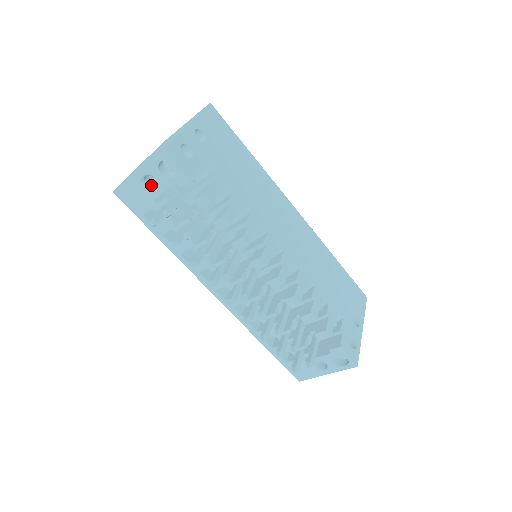
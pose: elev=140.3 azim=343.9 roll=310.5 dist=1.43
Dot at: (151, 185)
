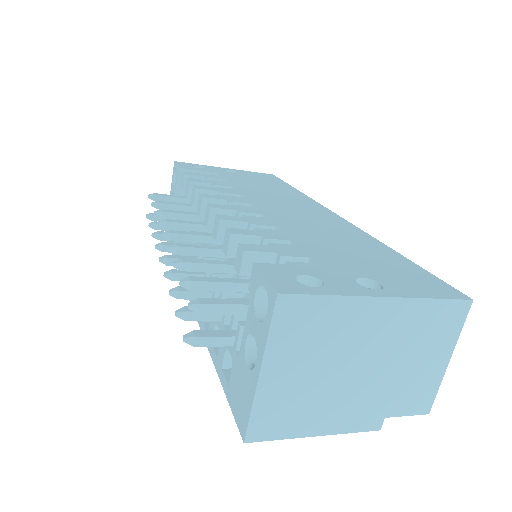
Dot at: occluded
